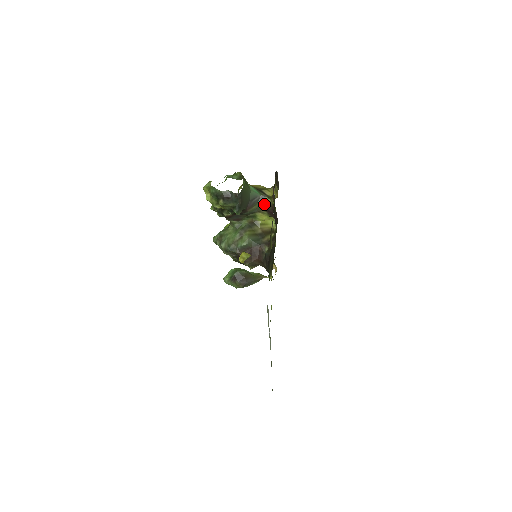
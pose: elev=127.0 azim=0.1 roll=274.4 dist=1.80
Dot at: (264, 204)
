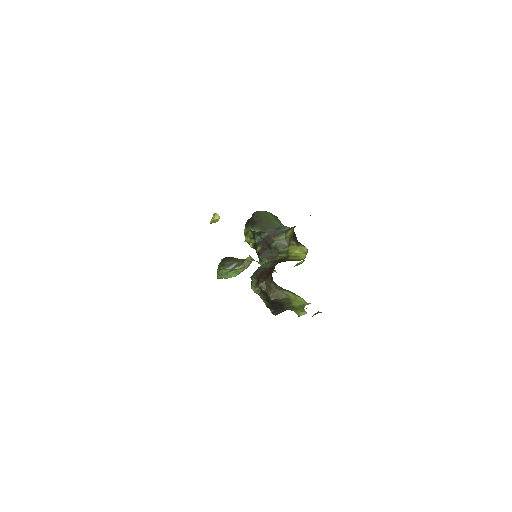
Dot at: (291, 233)
